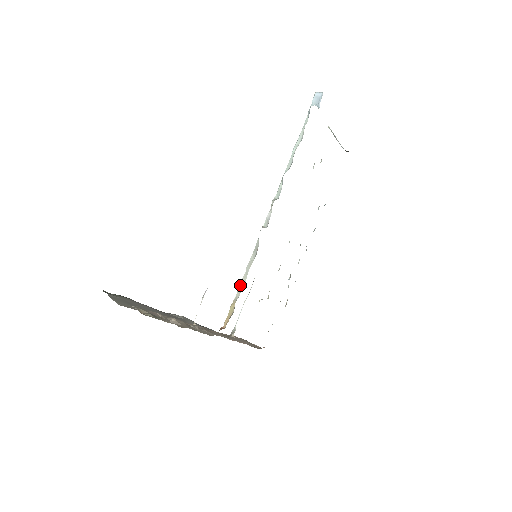
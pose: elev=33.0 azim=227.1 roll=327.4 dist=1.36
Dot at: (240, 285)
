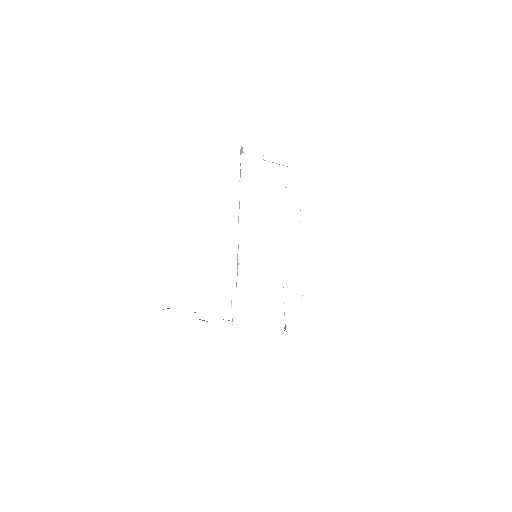
Dot at: (237, 268)
